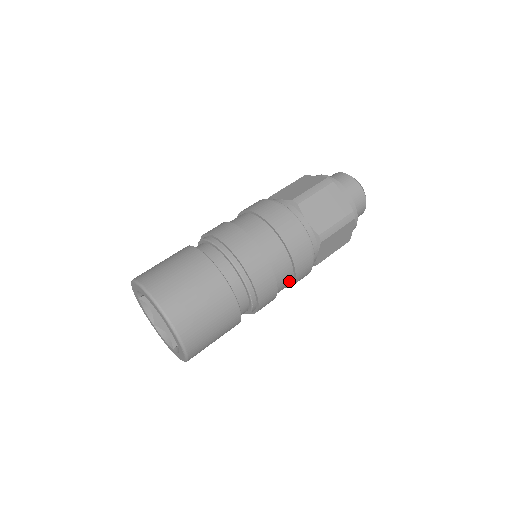
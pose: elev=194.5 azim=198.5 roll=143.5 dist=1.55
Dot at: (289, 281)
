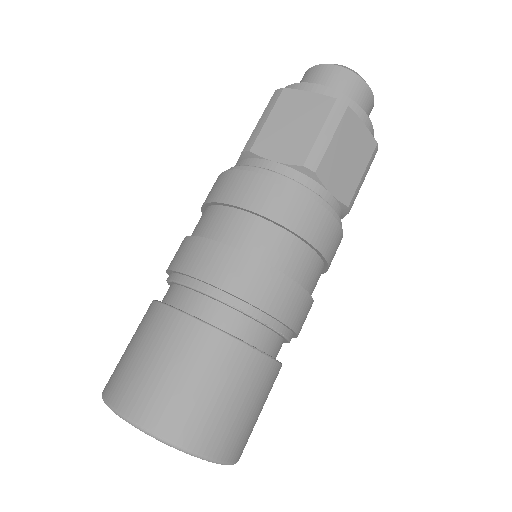
Dot at: (310, 257)
